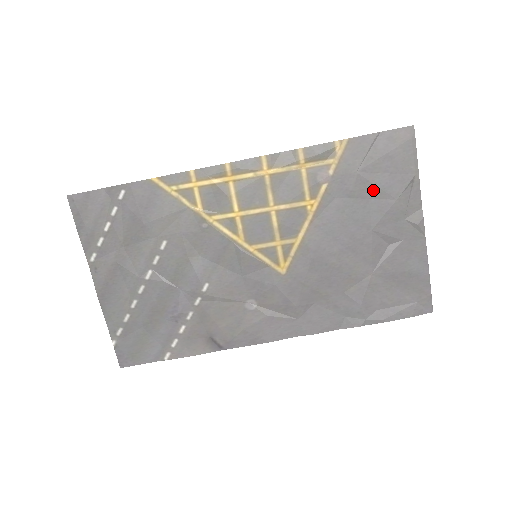
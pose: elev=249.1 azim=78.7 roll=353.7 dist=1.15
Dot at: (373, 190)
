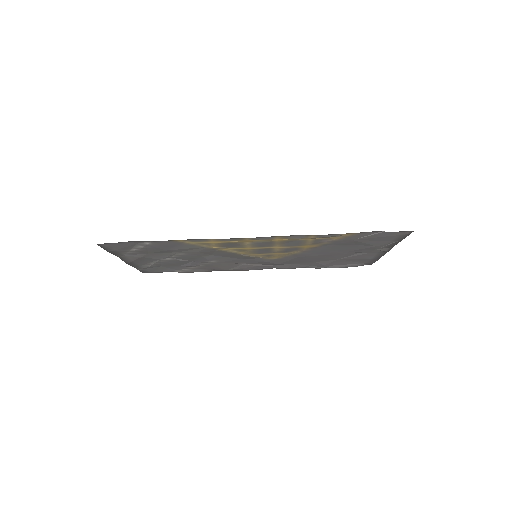
Dot at: (361, 244)
